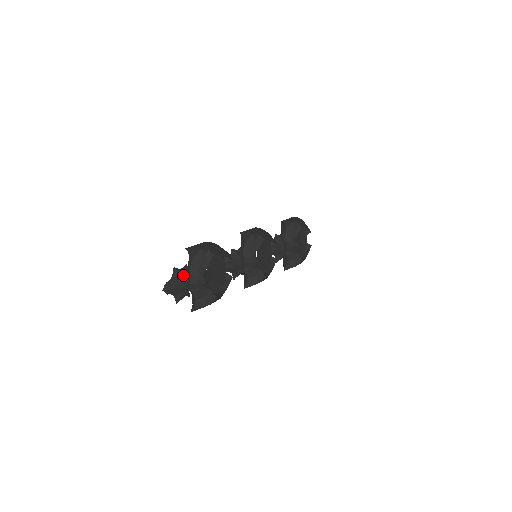
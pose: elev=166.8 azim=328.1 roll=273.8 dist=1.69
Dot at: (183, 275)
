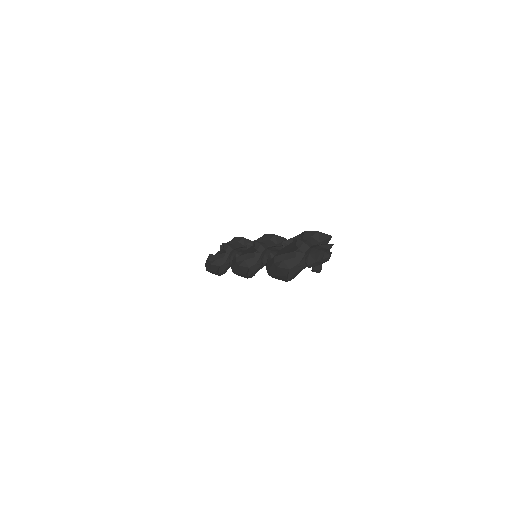
Dot at: occluded
